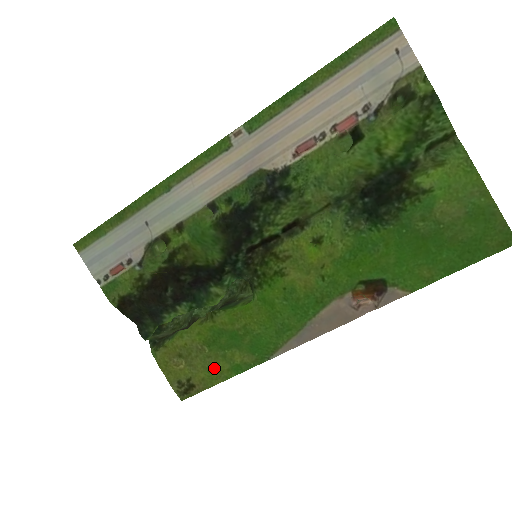
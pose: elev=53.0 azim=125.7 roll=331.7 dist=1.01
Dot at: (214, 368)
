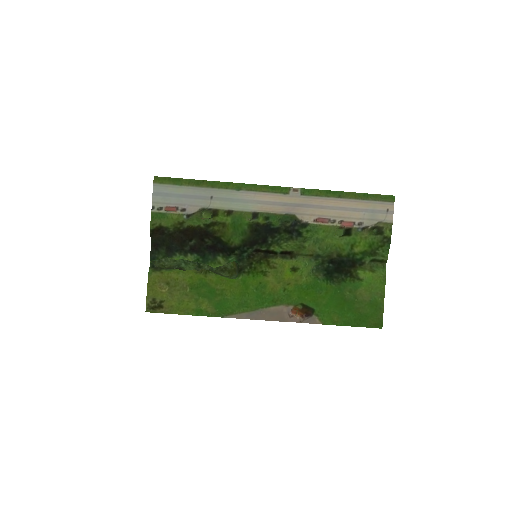
Dot at: (185, 303)
